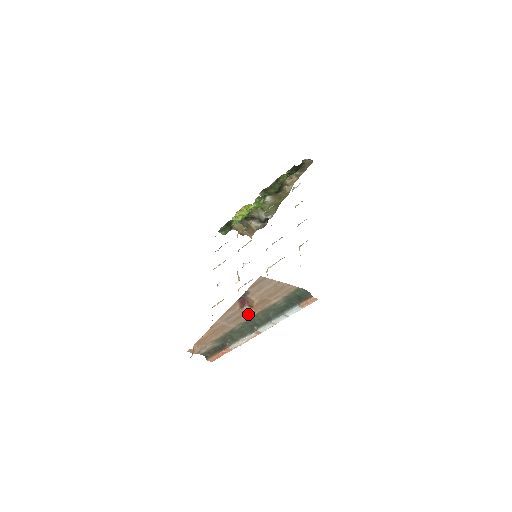
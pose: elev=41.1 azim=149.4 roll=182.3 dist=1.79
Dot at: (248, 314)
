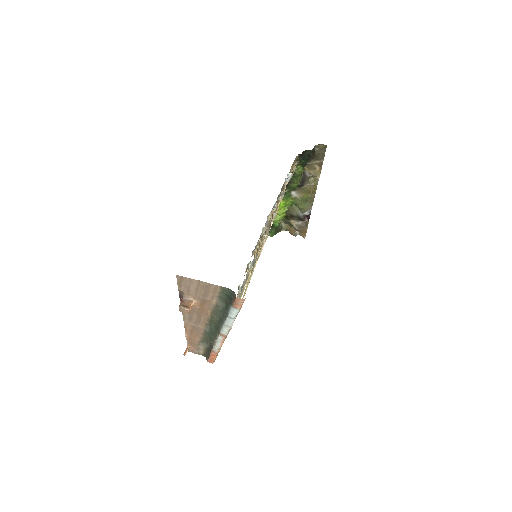
Dot at: (204, 315)
